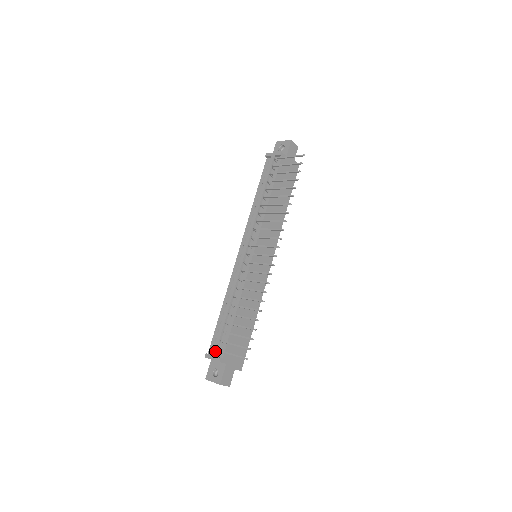
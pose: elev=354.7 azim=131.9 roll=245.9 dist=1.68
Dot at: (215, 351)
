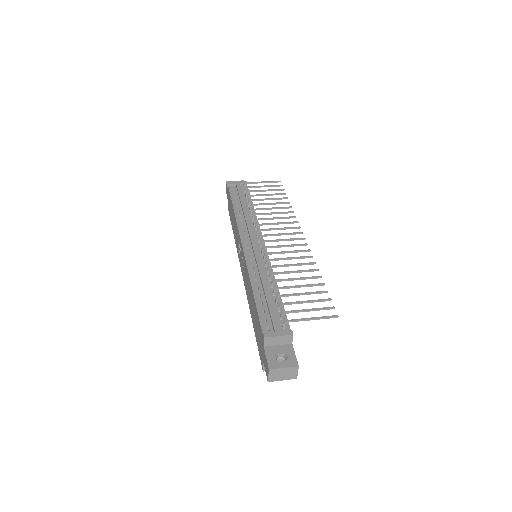
Dot at: (278, 327)
